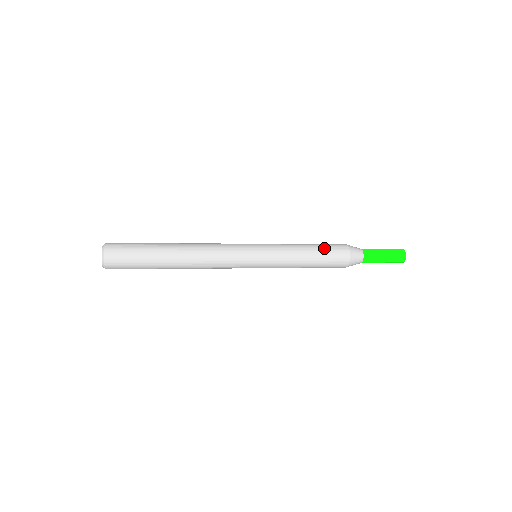
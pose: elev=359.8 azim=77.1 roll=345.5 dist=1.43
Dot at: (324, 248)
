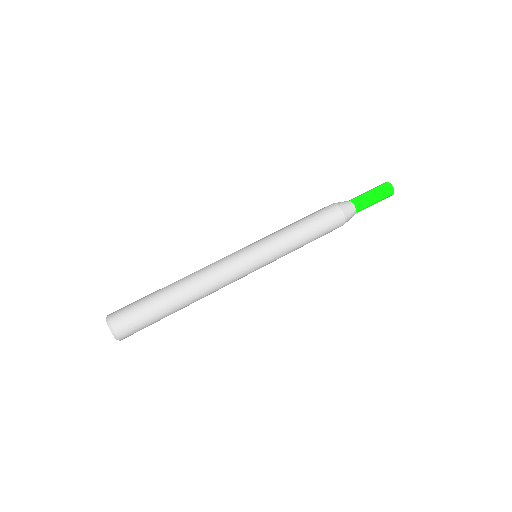
Dot at: (323, 232)
